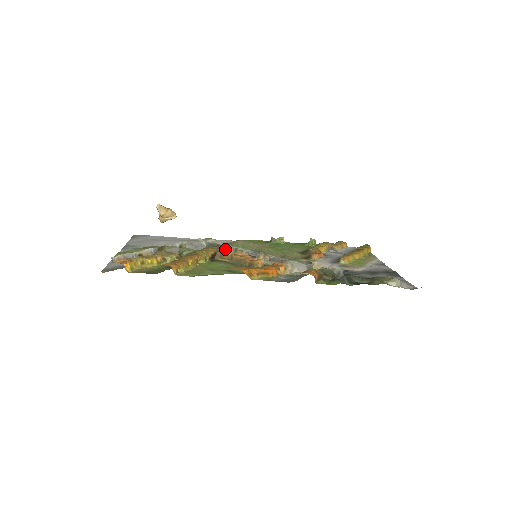
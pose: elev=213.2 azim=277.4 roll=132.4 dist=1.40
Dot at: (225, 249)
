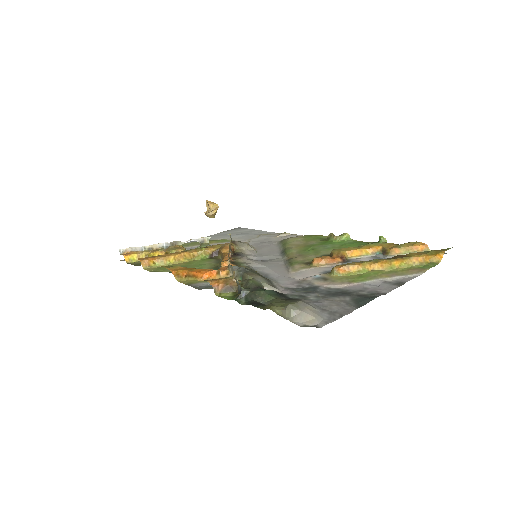
Dot at: (226, 246)
